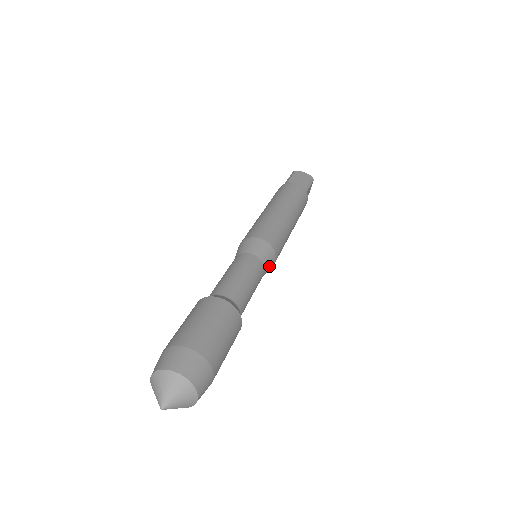
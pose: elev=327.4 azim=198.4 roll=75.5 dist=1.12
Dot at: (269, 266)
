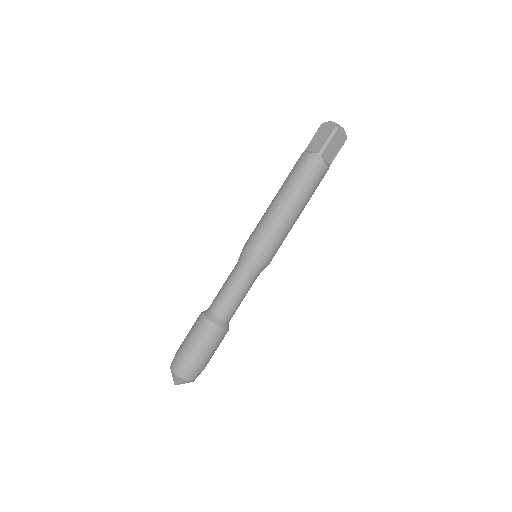
Dot at: occluded
